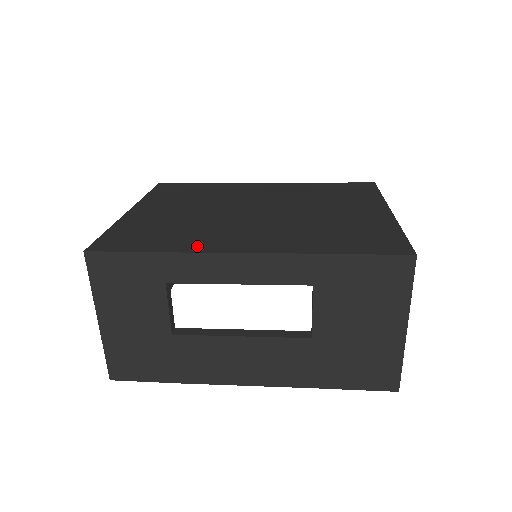
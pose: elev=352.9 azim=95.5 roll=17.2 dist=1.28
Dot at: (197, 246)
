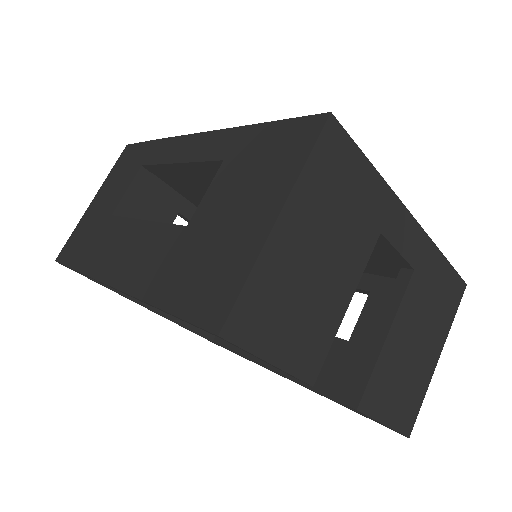
Dot at: occluded
